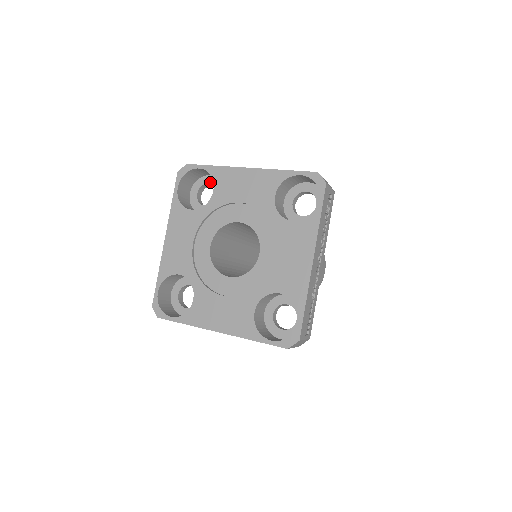
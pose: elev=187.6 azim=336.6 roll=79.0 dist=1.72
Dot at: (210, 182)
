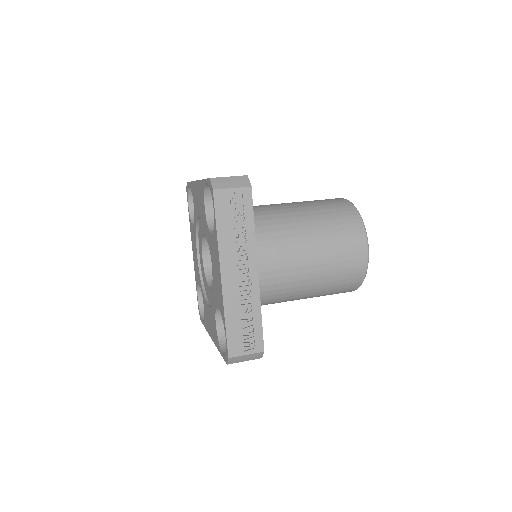
Dot at: occluded
